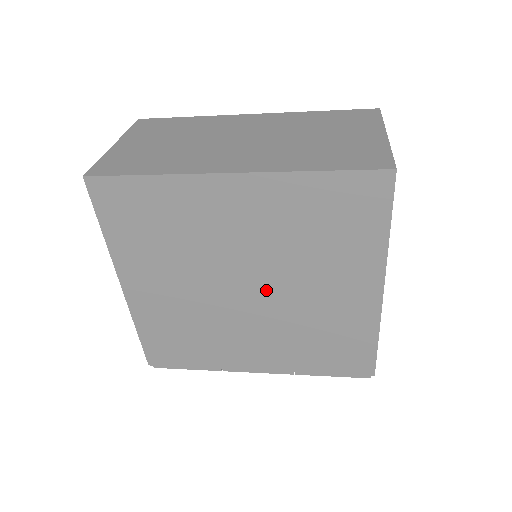
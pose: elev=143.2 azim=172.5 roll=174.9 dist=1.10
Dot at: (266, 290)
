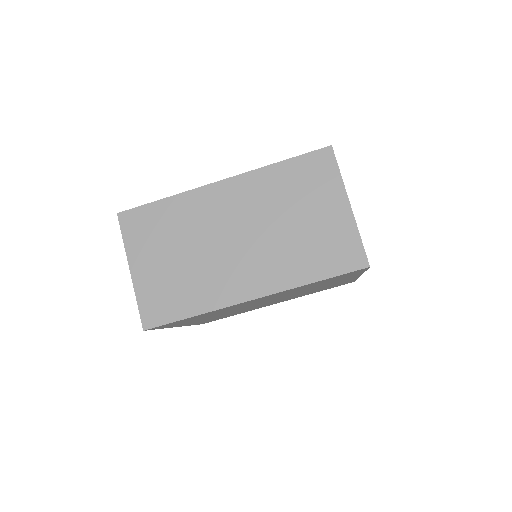
Dot at: (281, 298)
